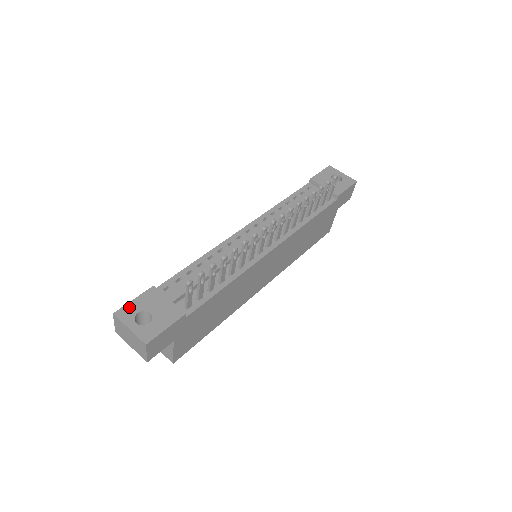
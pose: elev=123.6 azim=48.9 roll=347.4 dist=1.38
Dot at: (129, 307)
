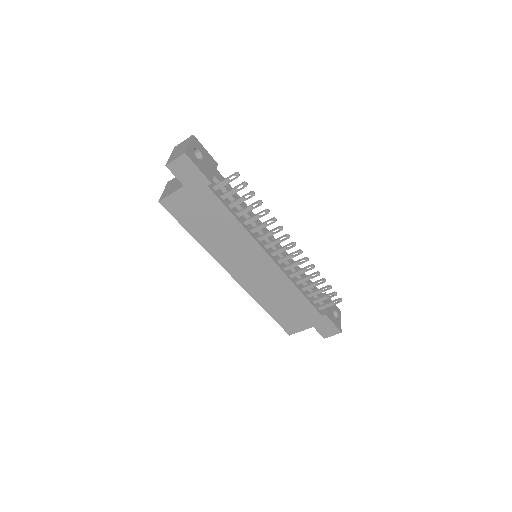
Dot at: (201, 145)
